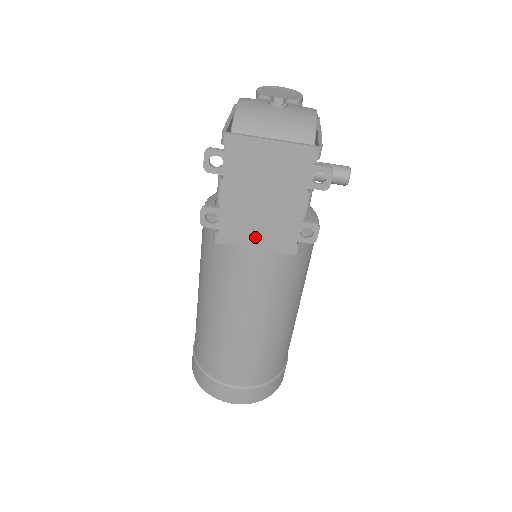
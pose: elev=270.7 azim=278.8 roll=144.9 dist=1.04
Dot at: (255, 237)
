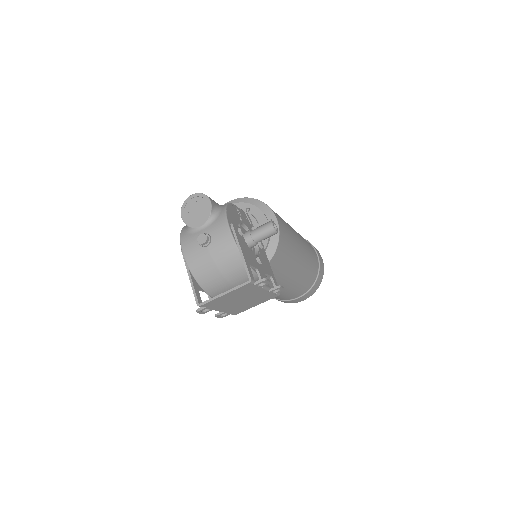
Dot at: (252, 305)
